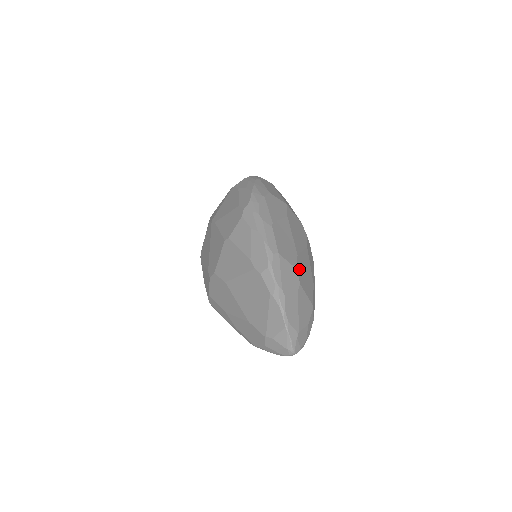
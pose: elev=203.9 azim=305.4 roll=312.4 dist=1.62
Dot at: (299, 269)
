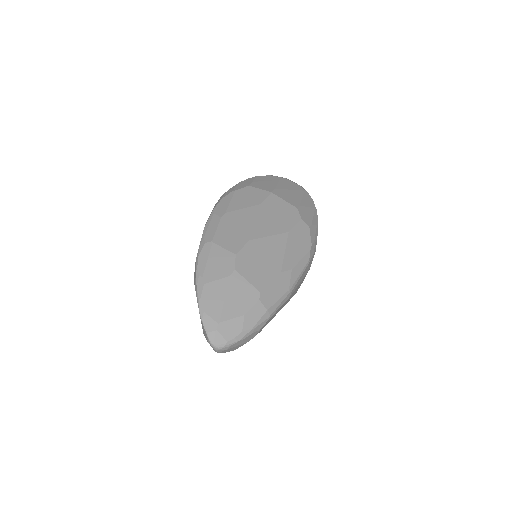
Dot at: (244, 255)
